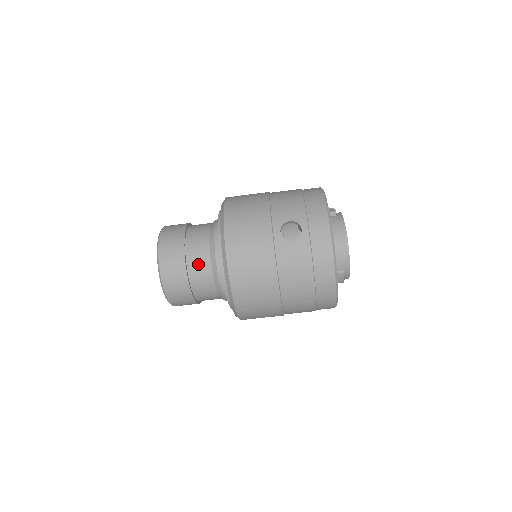
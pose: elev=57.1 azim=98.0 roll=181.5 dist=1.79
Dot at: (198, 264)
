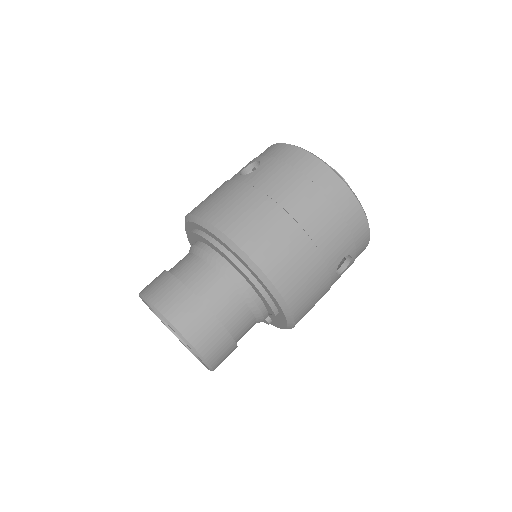
Dot at: (190, 270)
